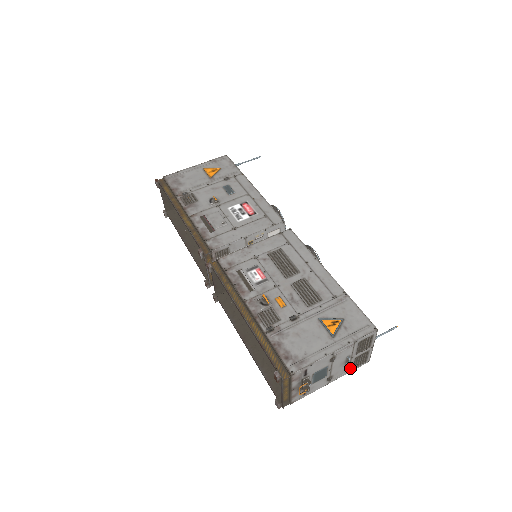
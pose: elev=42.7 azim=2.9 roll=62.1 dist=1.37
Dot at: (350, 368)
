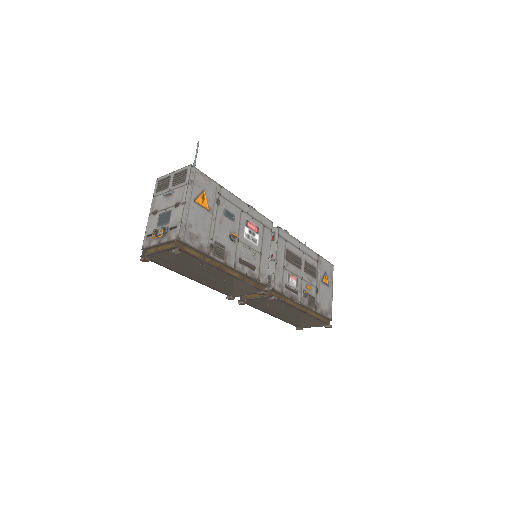
Dot at: occluded
